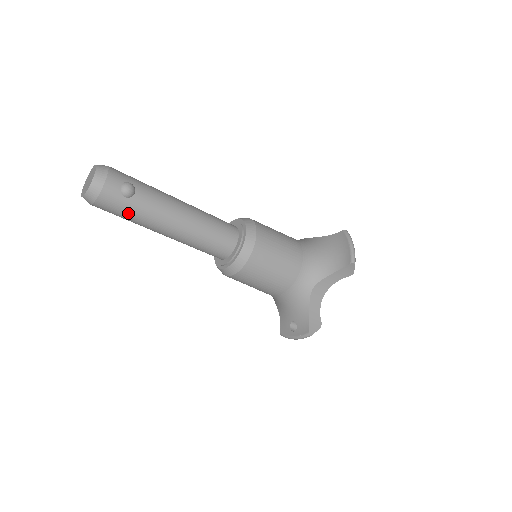
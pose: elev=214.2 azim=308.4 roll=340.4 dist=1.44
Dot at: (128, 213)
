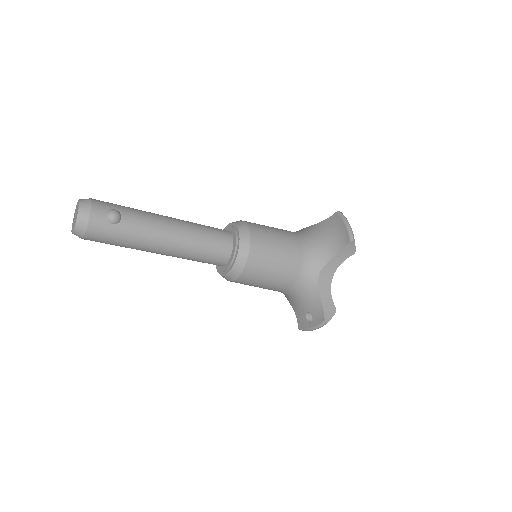
Dot at: (119, 239)
